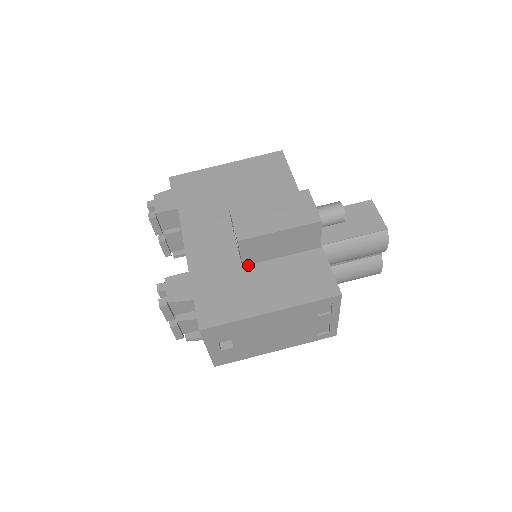
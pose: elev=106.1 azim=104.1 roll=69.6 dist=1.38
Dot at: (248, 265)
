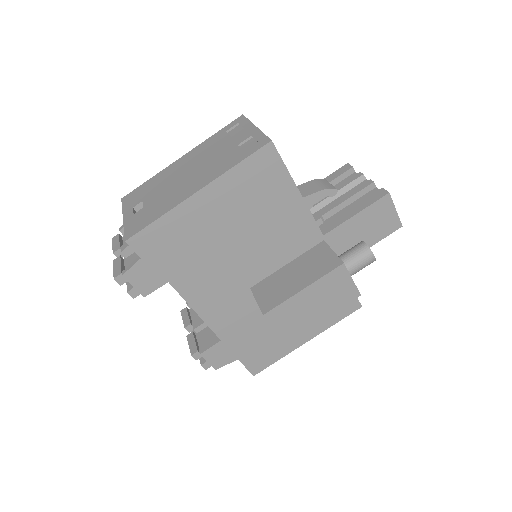
Dot at: occluded
